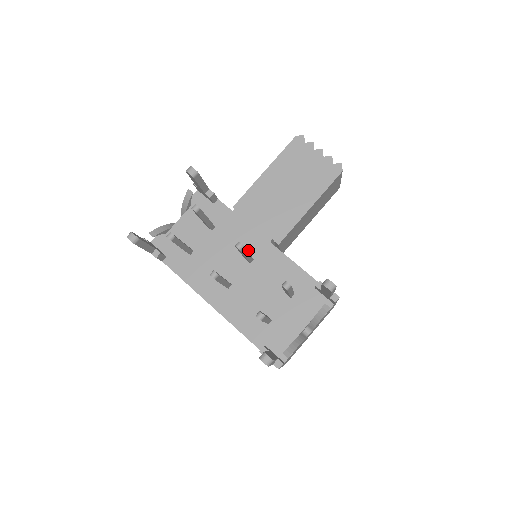
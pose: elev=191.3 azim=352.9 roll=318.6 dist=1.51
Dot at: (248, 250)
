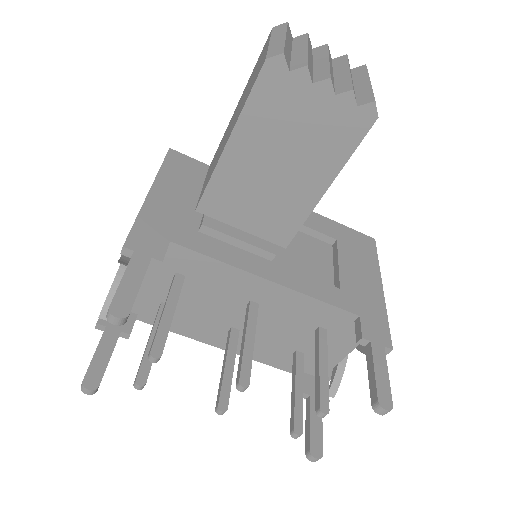
Dot at: (246, 295)
